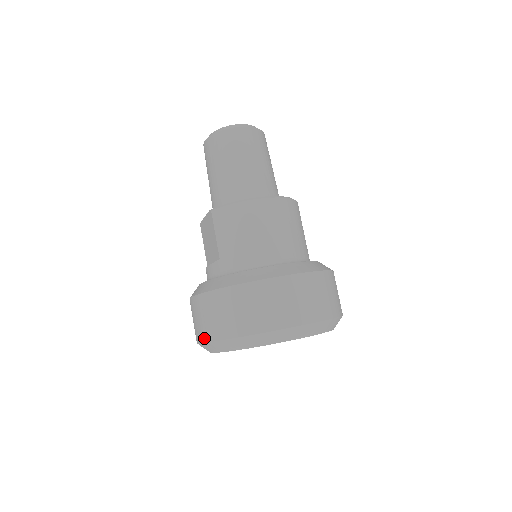
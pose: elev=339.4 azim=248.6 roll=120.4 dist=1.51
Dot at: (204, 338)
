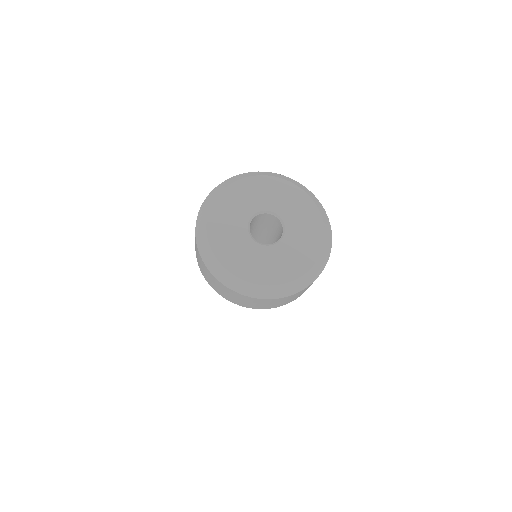
Dot at: (199, 212)
